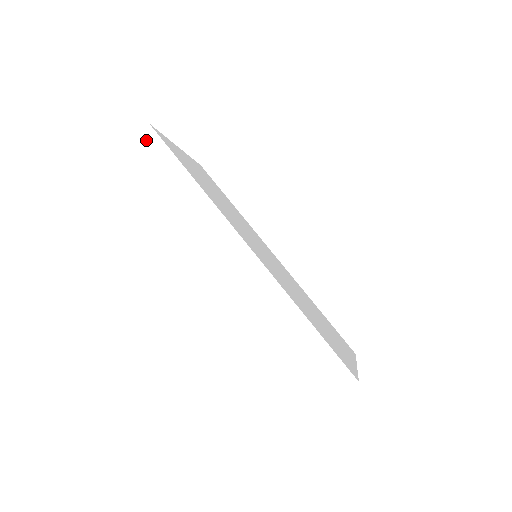
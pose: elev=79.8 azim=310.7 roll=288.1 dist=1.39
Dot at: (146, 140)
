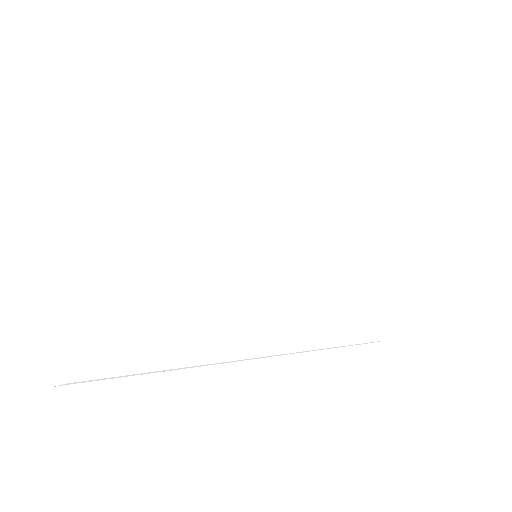
Dot at: occluded
